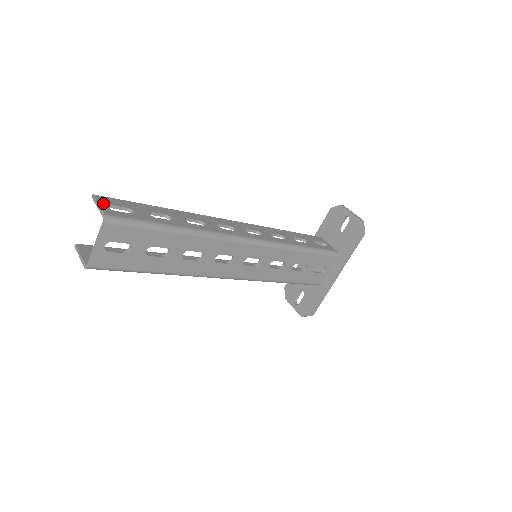
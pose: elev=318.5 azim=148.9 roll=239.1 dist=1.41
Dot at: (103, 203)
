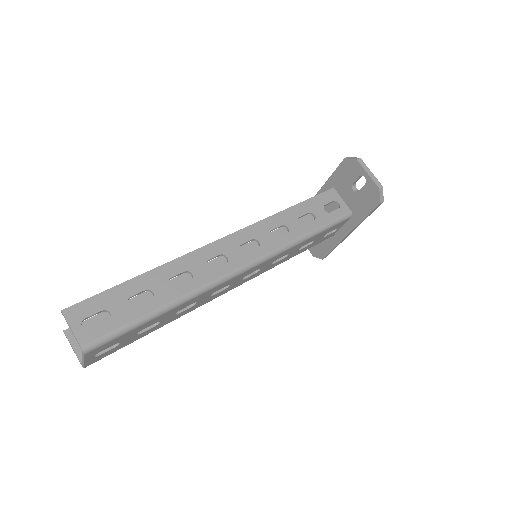
Dot at: (75, 322)
